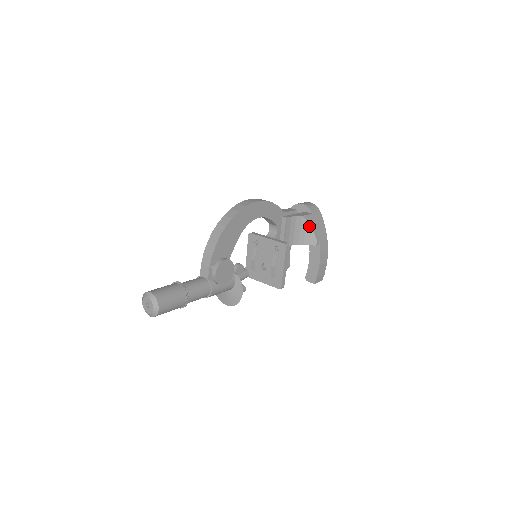
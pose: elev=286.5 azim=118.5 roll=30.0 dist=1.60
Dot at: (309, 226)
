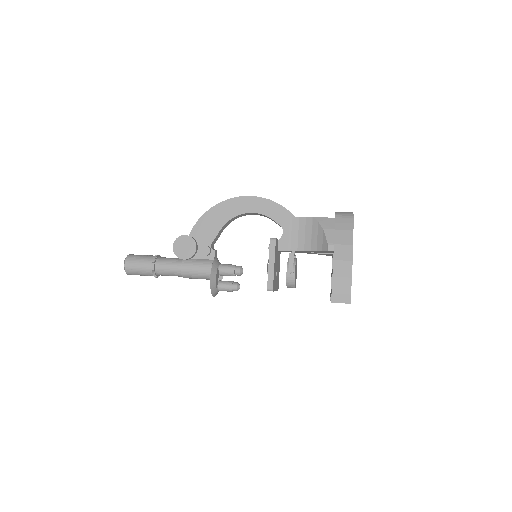
Dot at: (321, 228)
